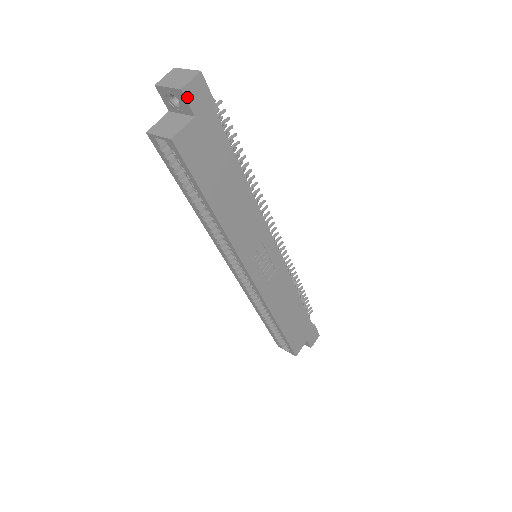
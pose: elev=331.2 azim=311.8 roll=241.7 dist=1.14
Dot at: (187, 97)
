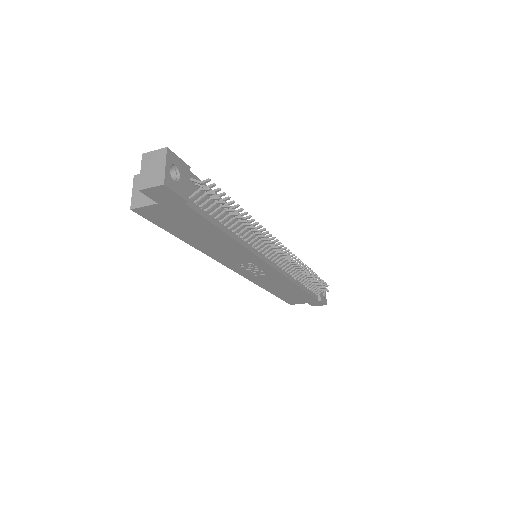
Dot at: (147, 194)
